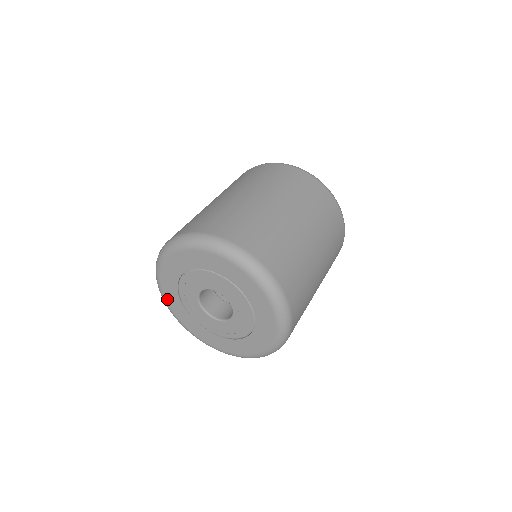
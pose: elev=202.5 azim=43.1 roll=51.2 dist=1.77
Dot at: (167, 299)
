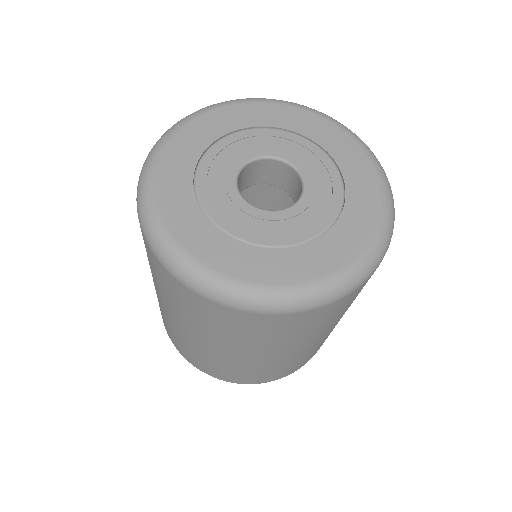
Dot at: (177, 139)
